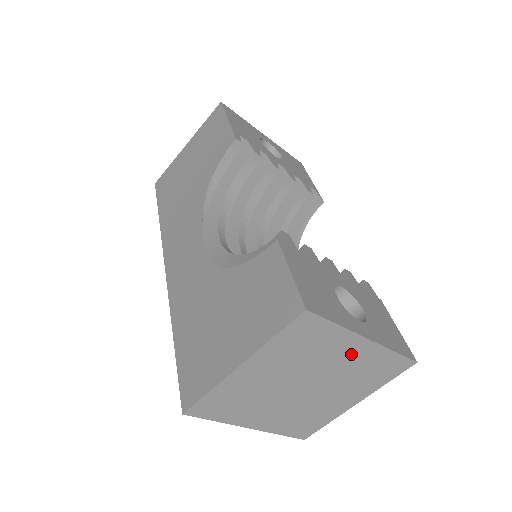
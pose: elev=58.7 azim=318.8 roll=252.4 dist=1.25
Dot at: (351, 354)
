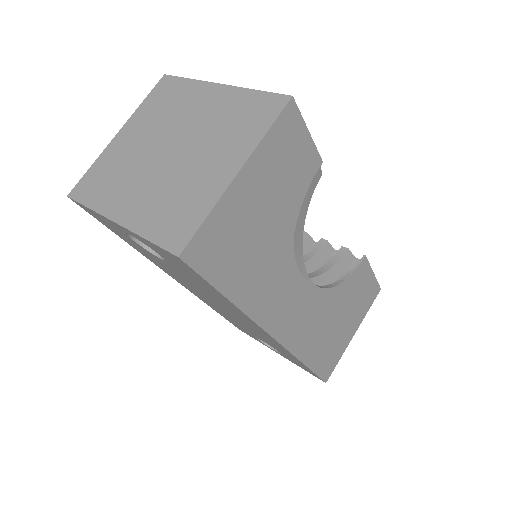
Dot at: (209, 103)
